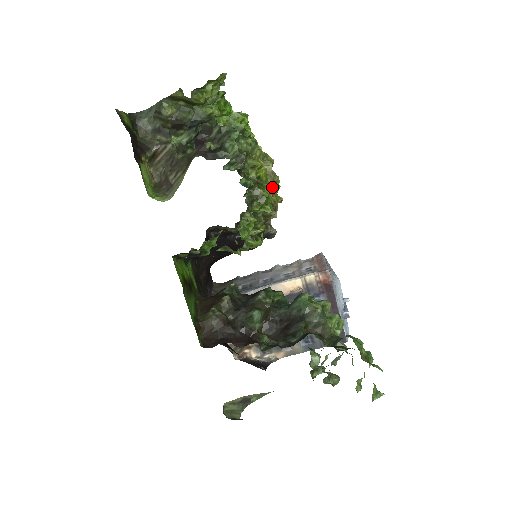
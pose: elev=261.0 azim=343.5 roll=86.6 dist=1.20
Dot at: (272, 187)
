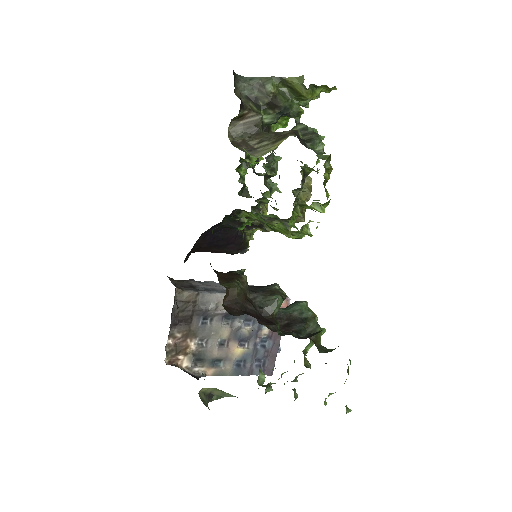
Dot at: (309, 198)
